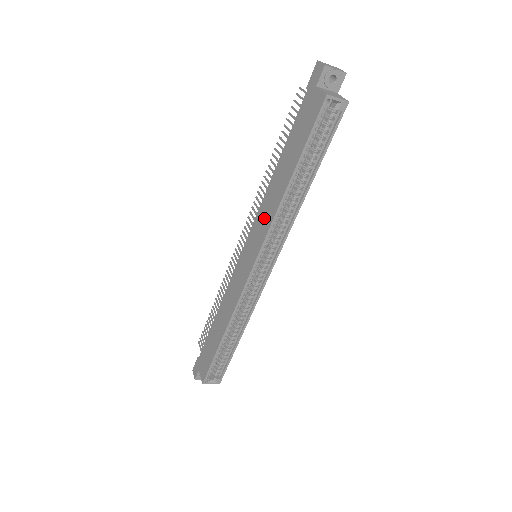
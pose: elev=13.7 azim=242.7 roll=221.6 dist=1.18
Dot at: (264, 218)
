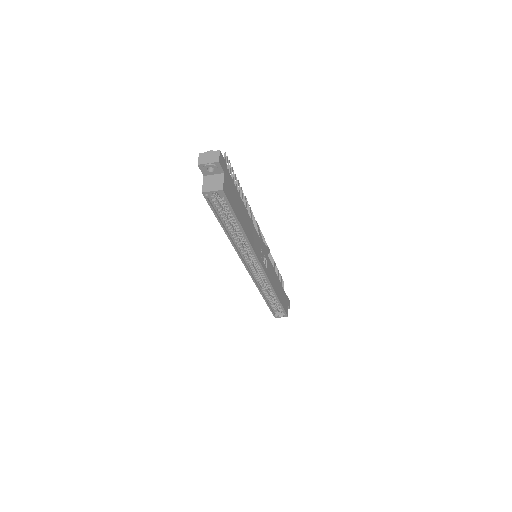
Dot at: occluded
